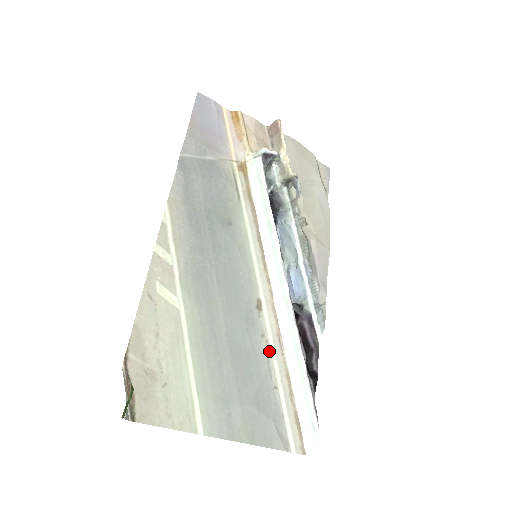
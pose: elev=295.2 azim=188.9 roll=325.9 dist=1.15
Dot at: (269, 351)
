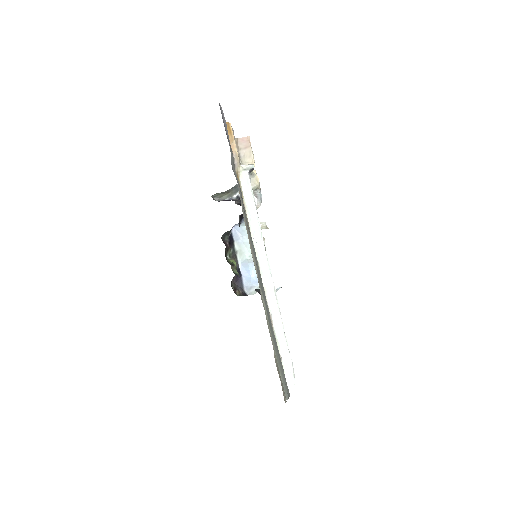
Dot at: occluded
